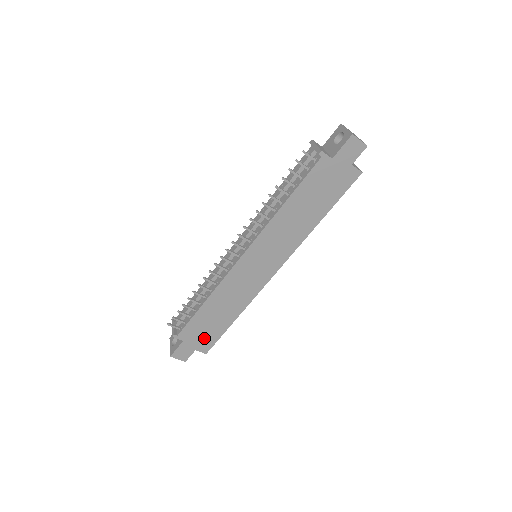
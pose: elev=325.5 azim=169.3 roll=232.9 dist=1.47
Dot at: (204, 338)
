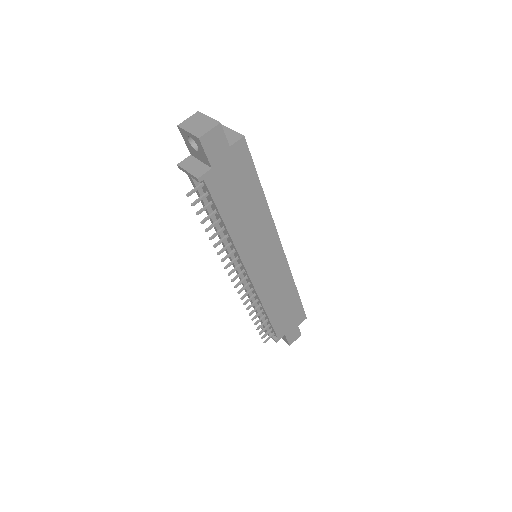
Dot at: (294, 318)
